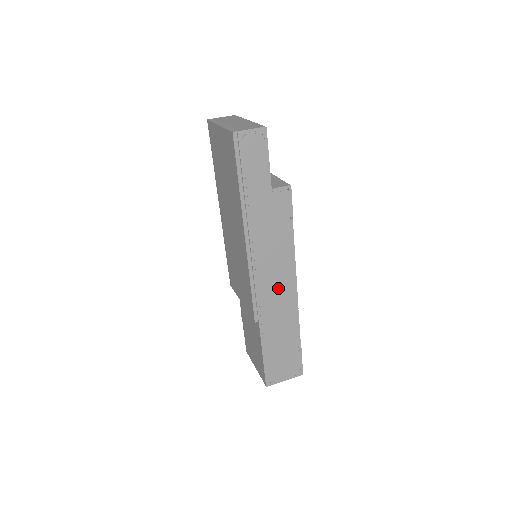
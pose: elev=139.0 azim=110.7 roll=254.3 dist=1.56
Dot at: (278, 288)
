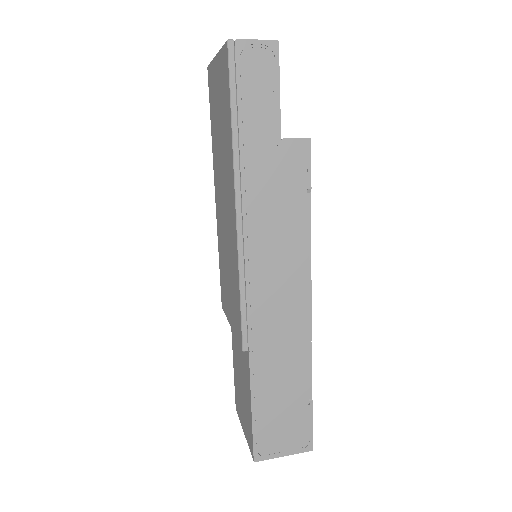
Dot at: (282, 300)
